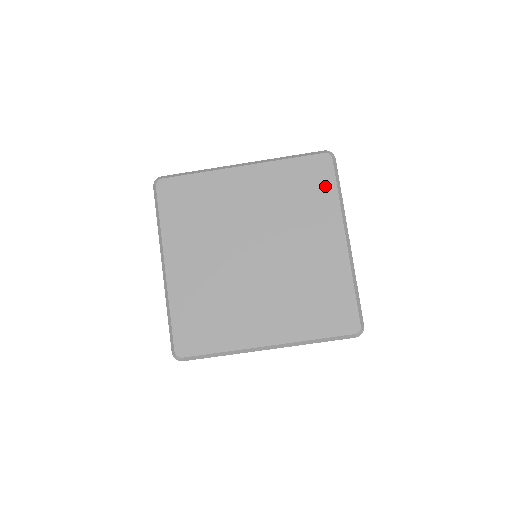
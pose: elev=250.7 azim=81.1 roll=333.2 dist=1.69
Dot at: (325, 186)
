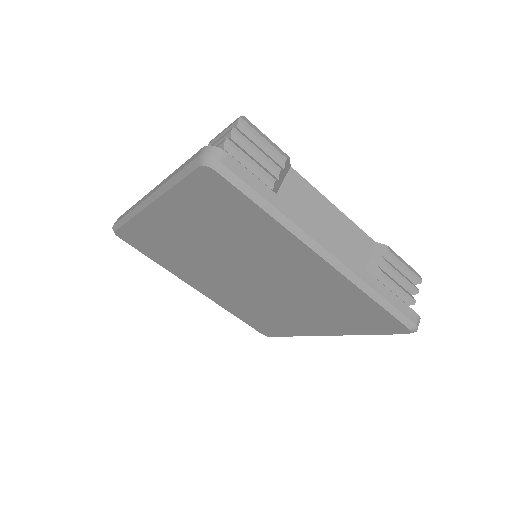
Dot at: (242, 207)
